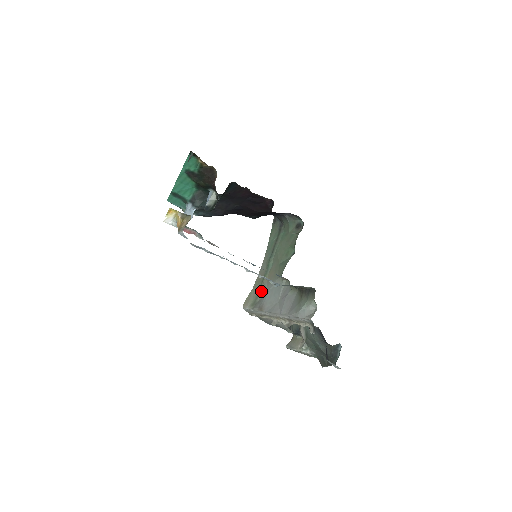
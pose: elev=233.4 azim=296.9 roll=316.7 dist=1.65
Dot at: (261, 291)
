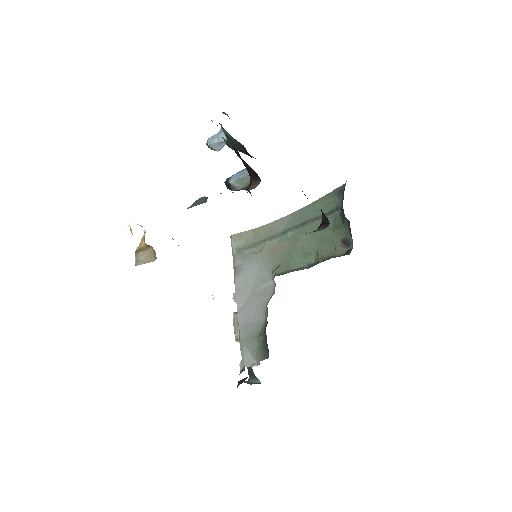
Dot at: (256, 247)
